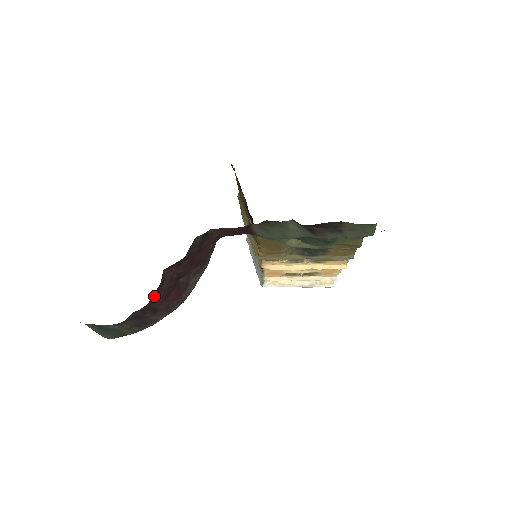
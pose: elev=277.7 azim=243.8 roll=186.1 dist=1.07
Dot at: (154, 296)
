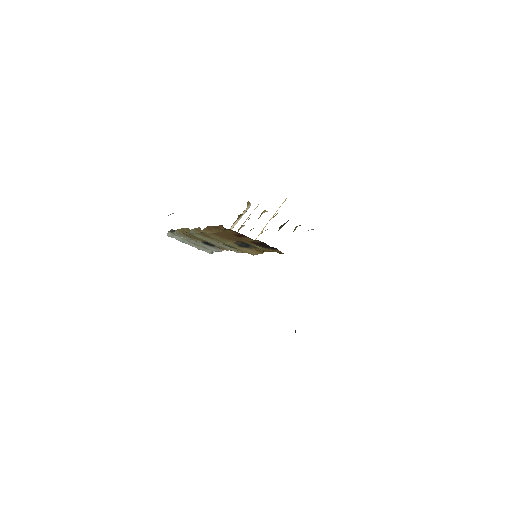
Dot at: occluded
